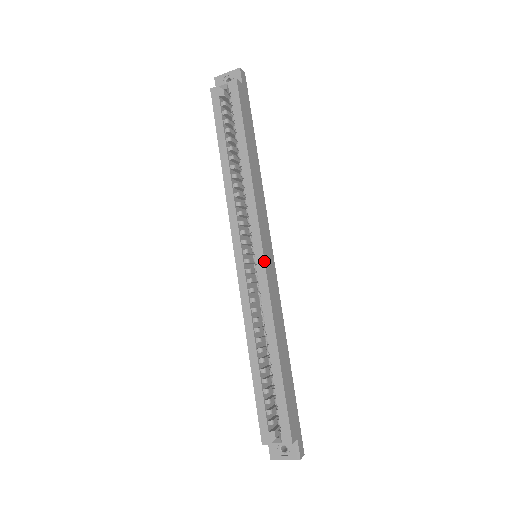
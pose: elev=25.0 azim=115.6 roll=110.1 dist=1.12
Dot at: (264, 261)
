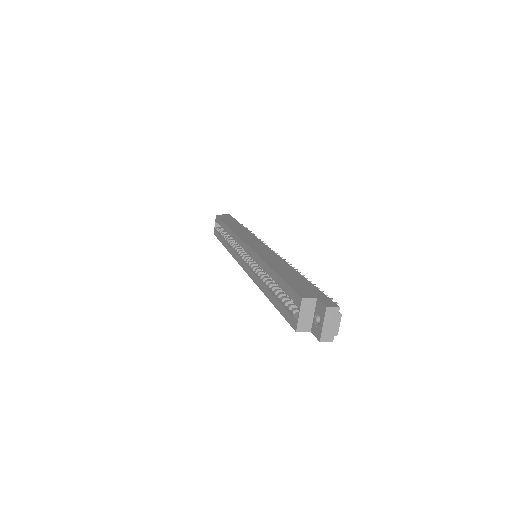
Dot at: (247, 246)
